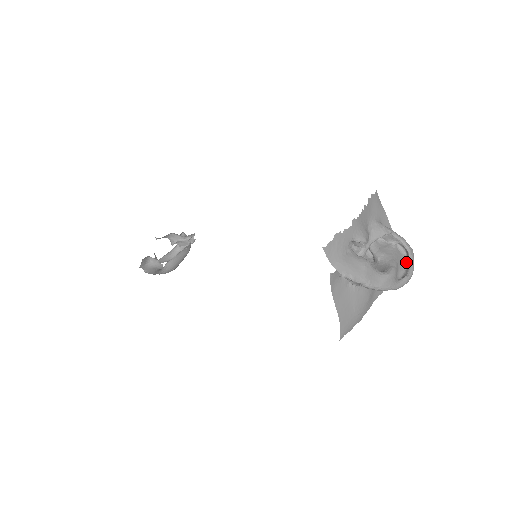
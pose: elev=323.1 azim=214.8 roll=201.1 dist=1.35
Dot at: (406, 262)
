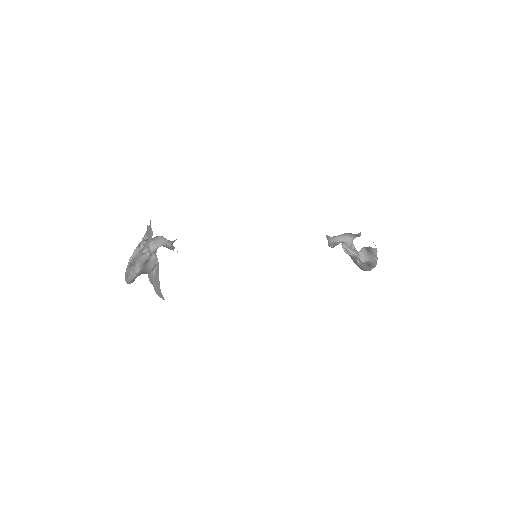
Dot at: occluded
